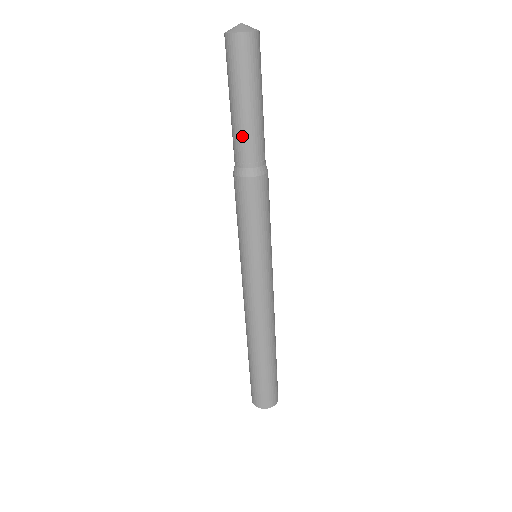
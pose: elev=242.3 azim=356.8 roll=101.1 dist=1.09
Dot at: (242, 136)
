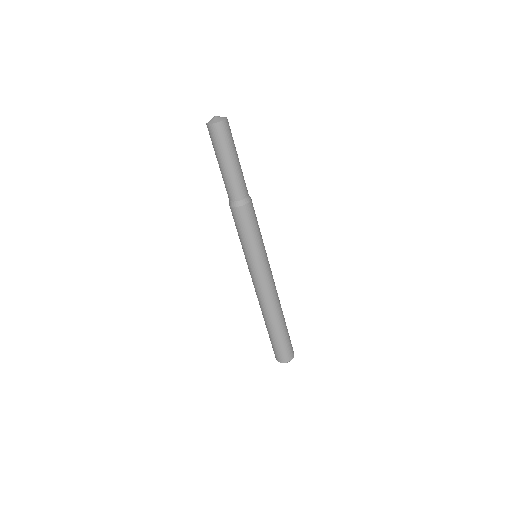
Dot at: (229, 182)
